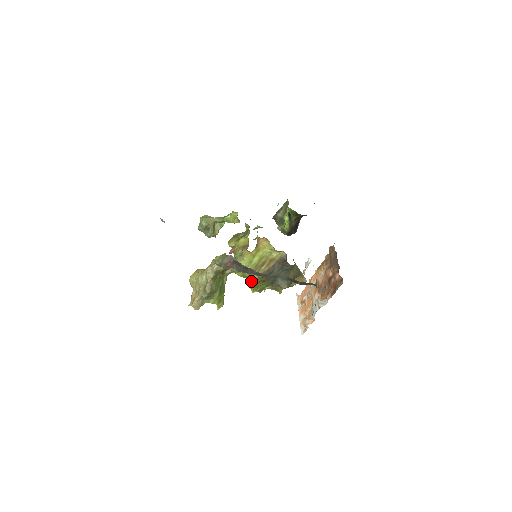
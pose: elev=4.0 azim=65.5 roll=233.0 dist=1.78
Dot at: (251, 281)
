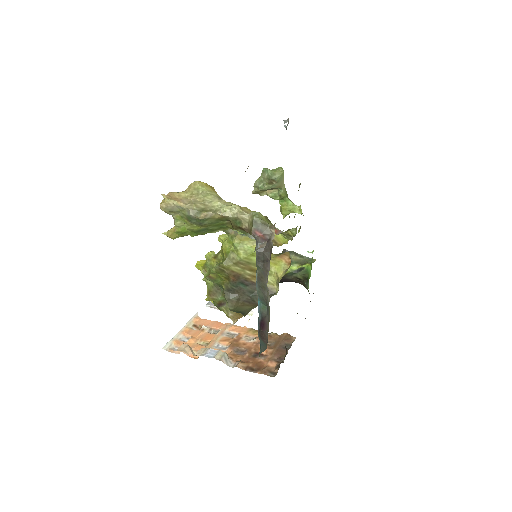
Dot at: (225, 264)
